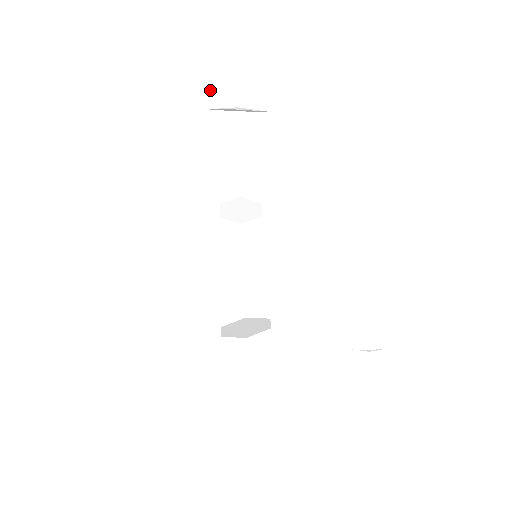
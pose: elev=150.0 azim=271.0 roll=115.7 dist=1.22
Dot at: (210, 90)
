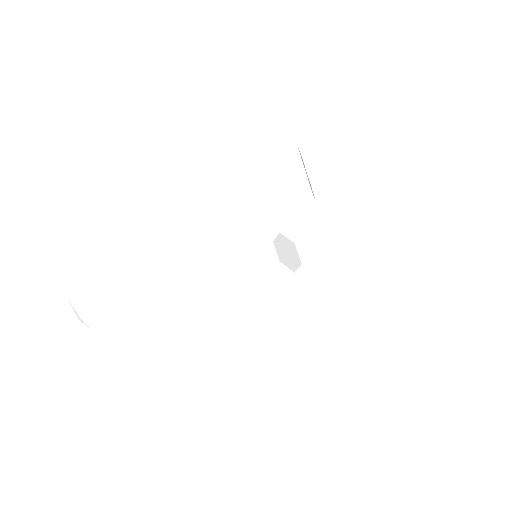
Dot at: occluded
